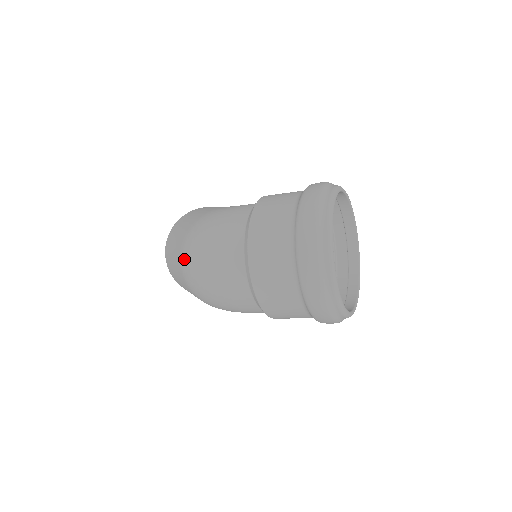
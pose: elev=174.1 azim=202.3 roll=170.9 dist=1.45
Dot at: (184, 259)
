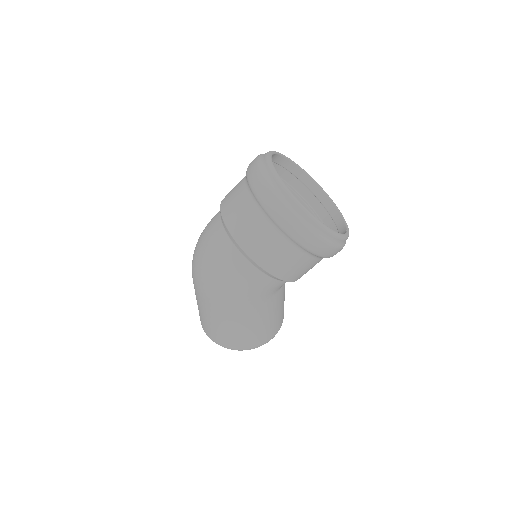
Dot at: occluded
